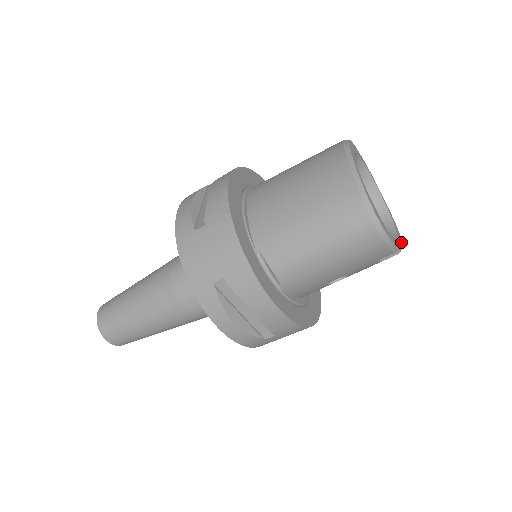
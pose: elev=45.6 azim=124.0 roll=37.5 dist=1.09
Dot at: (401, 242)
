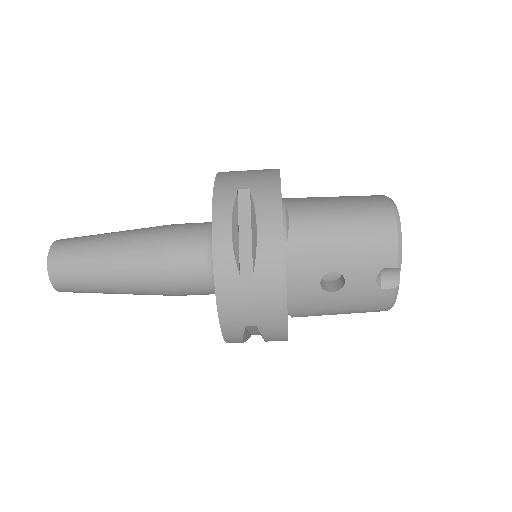
Dot at: (394, 300)
